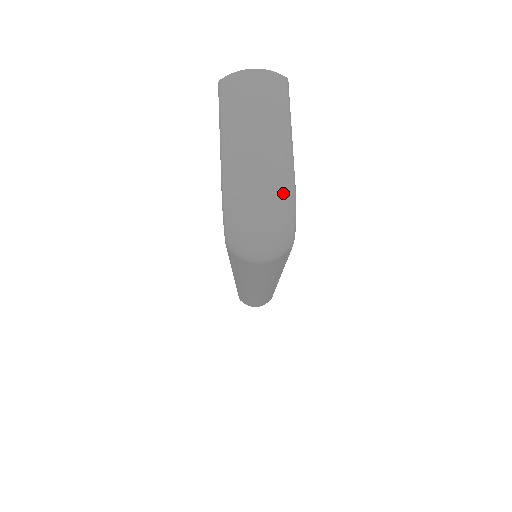
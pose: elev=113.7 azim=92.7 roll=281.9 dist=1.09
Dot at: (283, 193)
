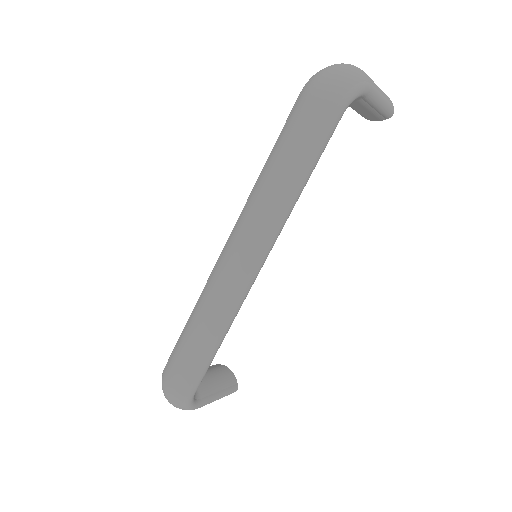
Dot at: (364, 76)
